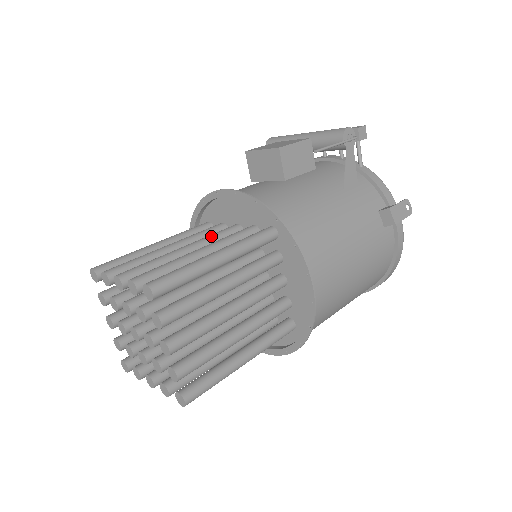
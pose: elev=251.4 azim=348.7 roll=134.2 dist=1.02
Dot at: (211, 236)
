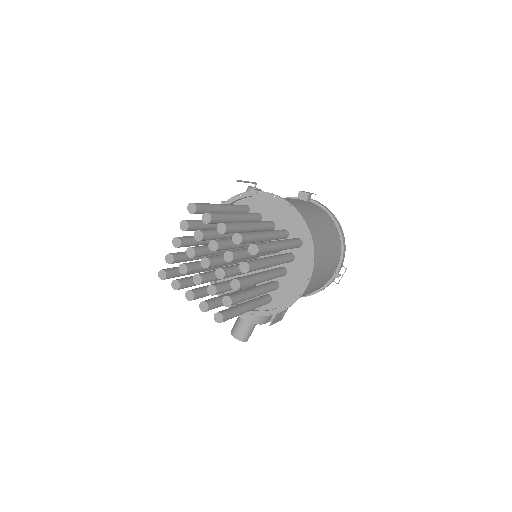
Dot at: occluded
